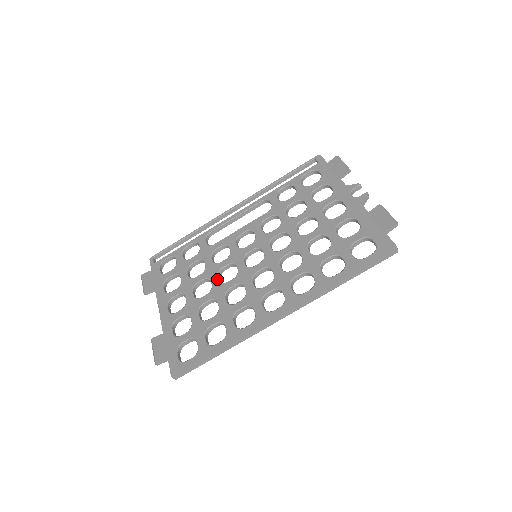
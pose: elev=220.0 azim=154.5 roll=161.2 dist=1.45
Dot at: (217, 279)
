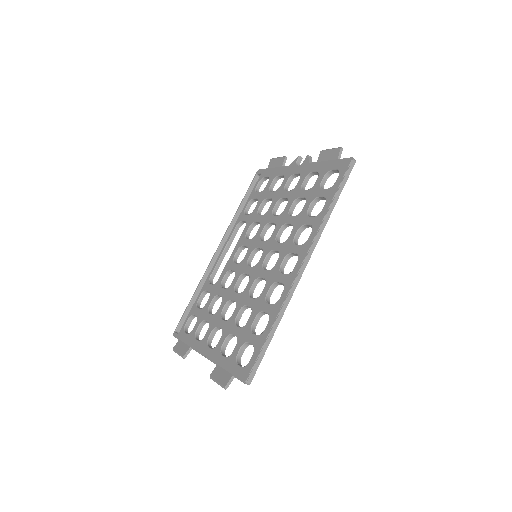
Dot at: (236, 294)
